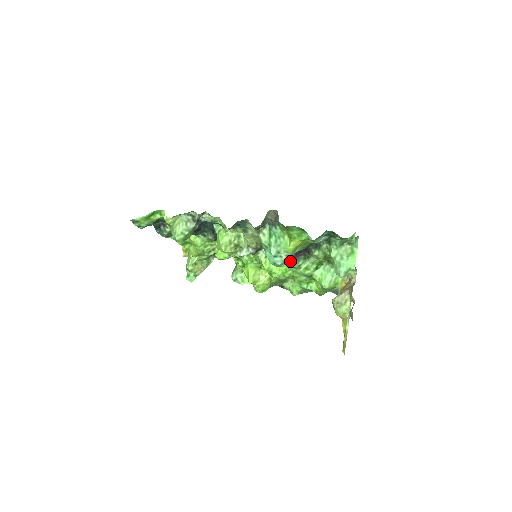
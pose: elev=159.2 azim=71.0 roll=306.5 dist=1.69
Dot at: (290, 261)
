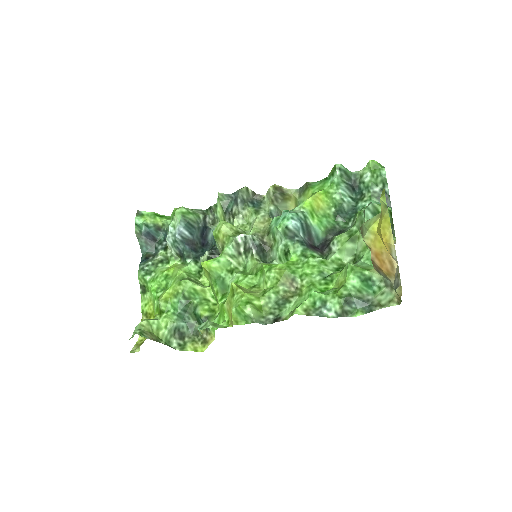
Dot at: (302, 241)
